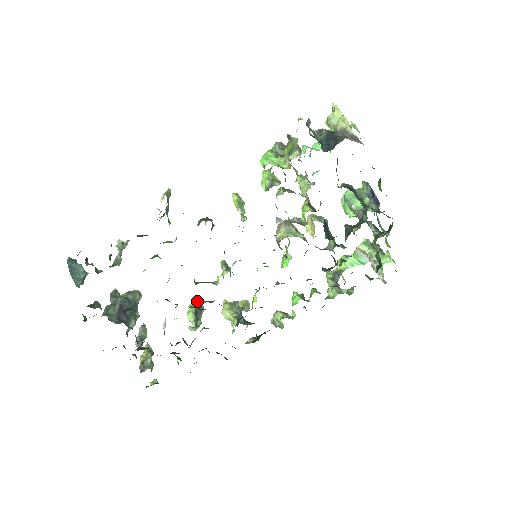
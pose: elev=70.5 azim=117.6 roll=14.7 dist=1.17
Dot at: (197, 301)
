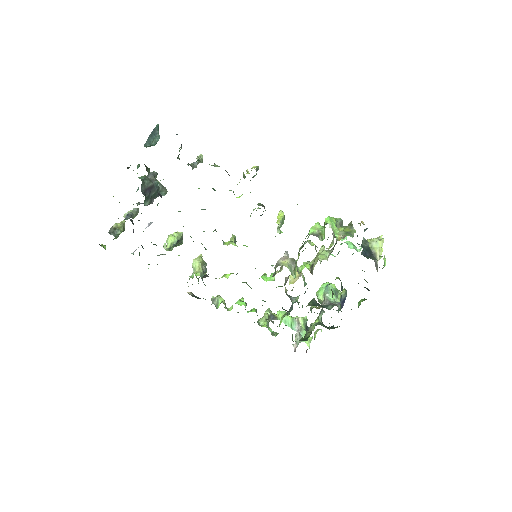
Dot at: occluded
